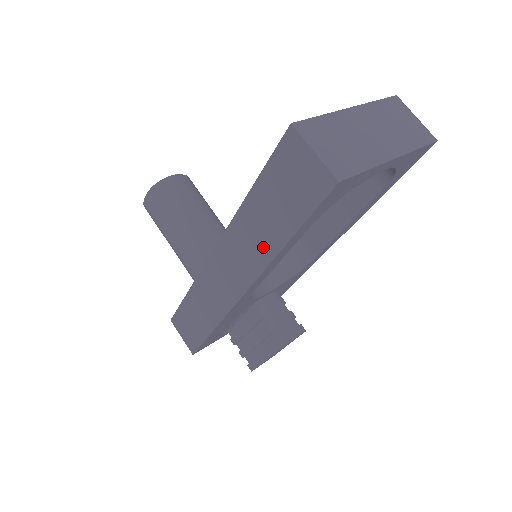
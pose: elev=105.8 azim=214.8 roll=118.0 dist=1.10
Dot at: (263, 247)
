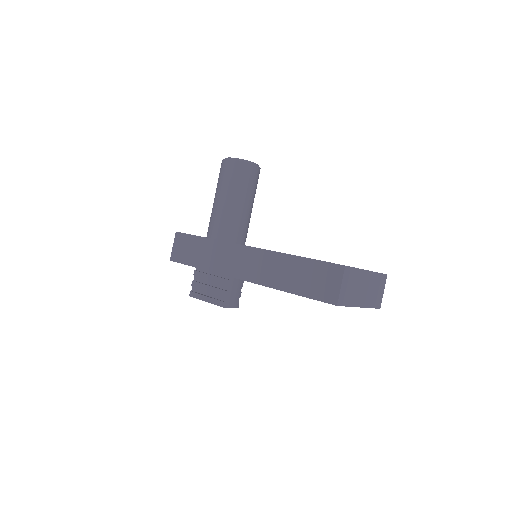
Dot at: (277, 279)
